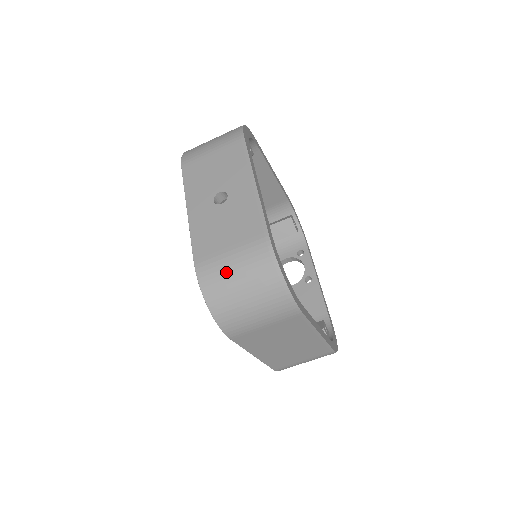
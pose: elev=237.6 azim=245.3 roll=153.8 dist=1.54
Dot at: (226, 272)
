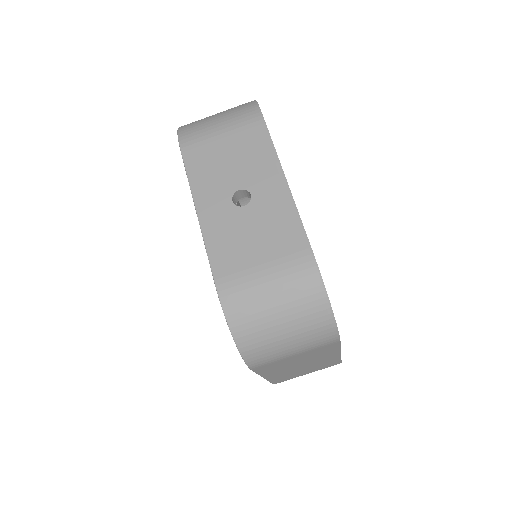
Dot at: (259, 297)
